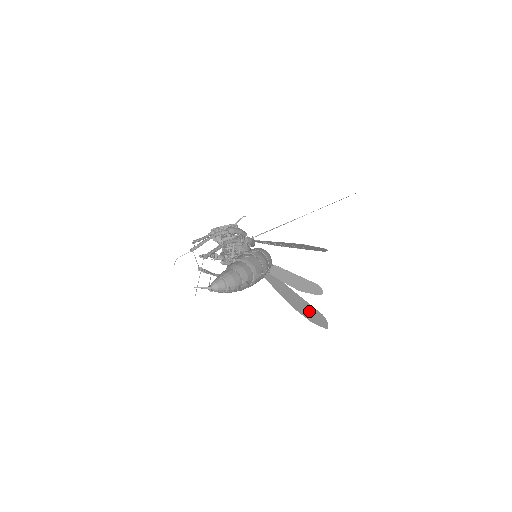
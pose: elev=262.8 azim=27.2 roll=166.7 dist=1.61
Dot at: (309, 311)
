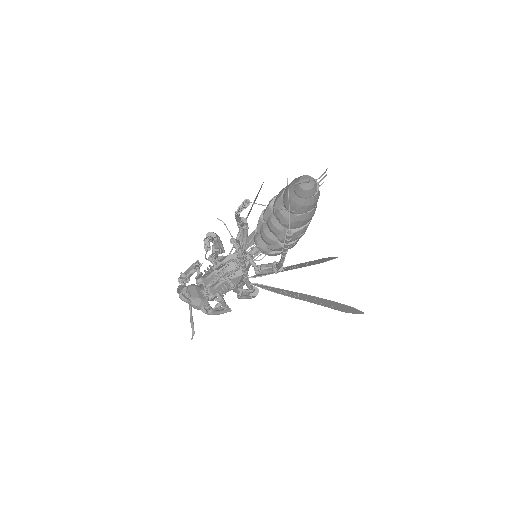
Dot at: (336, 307)
